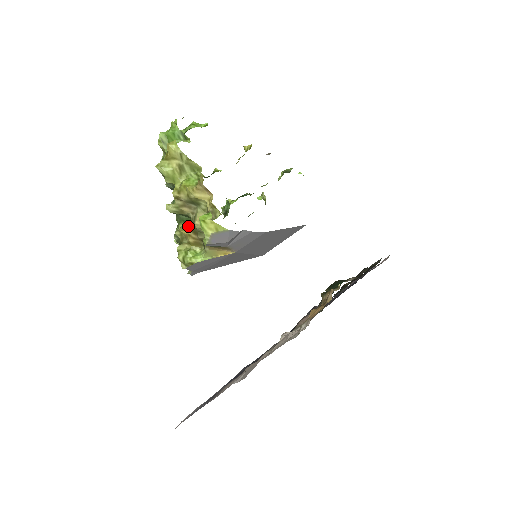
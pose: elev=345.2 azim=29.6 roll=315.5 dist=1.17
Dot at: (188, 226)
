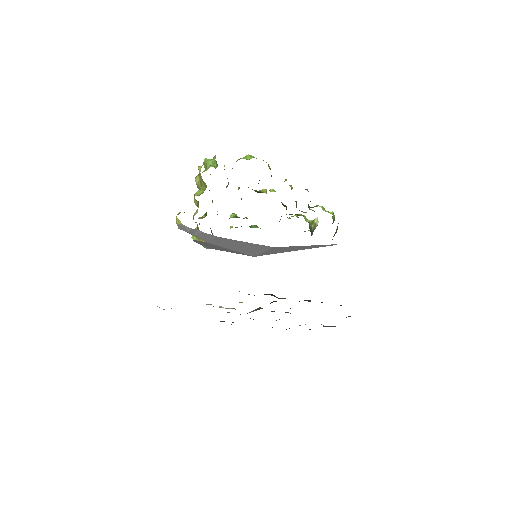
Dot at: (202, 217)
